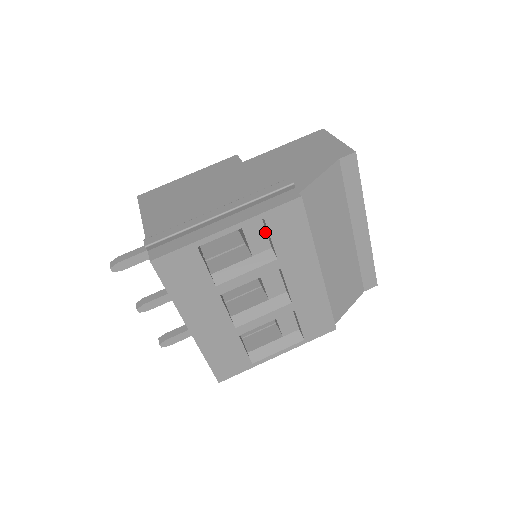
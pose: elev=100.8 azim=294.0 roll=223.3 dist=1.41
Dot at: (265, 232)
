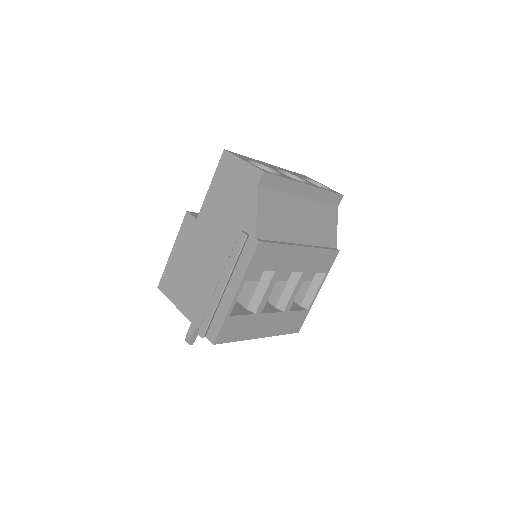
Dot at: occluded
